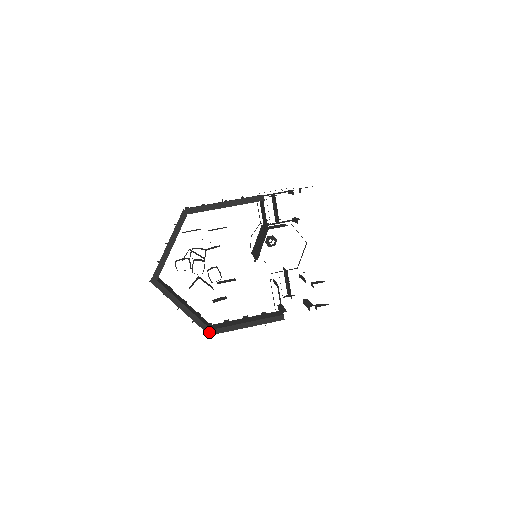
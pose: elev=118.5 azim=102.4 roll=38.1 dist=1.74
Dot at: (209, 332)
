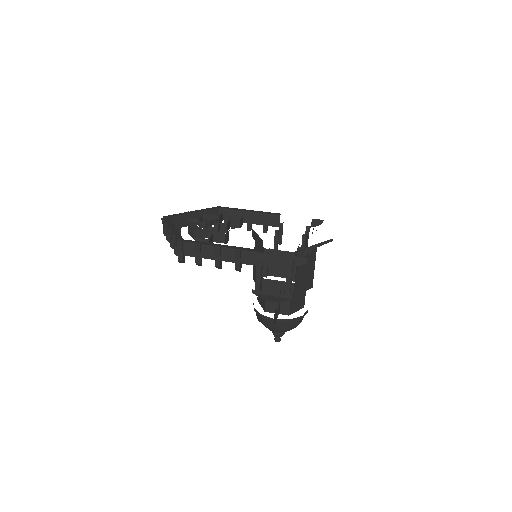
Dot at: (180, 240)
